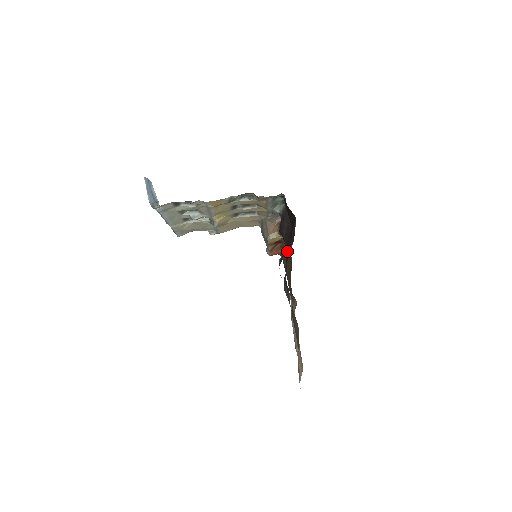
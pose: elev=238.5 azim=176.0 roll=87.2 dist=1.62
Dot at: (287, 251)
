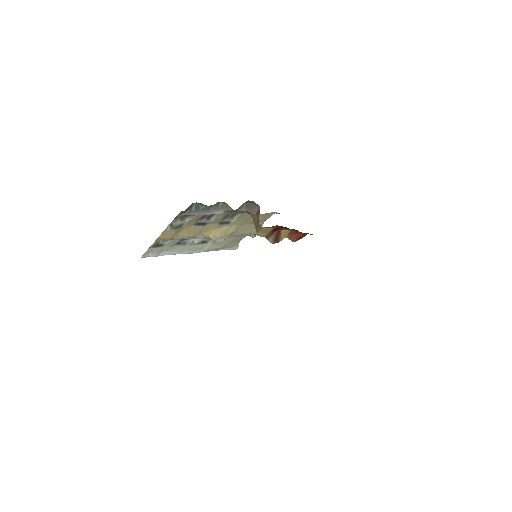
Dot at: occluded
